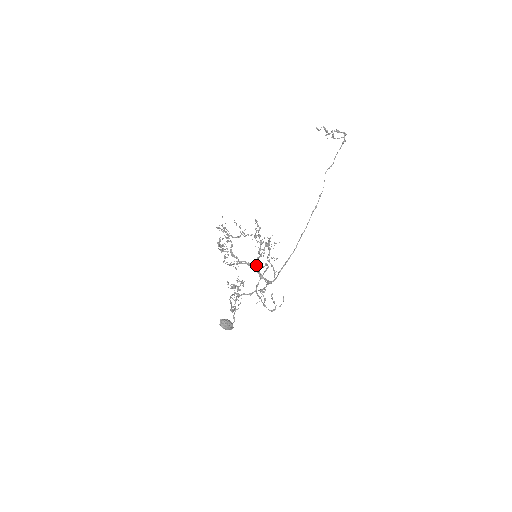
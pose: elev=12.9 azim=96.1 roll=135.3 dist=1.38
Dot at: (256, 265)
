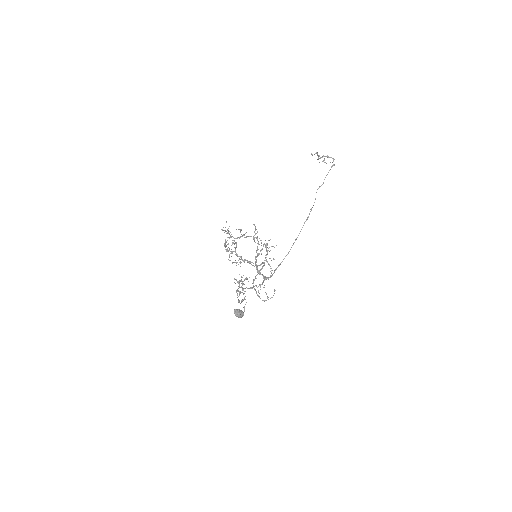
Dot at: (255, 263)
